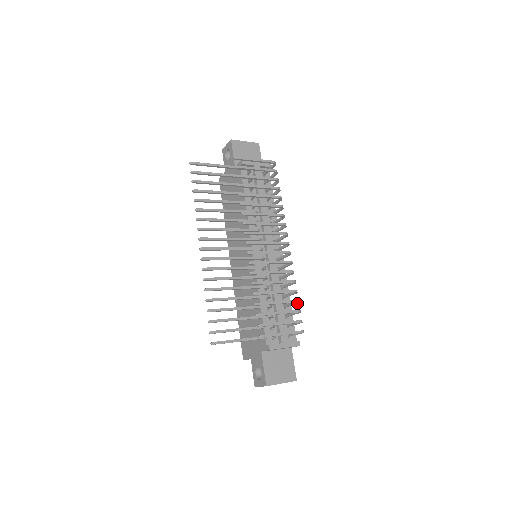
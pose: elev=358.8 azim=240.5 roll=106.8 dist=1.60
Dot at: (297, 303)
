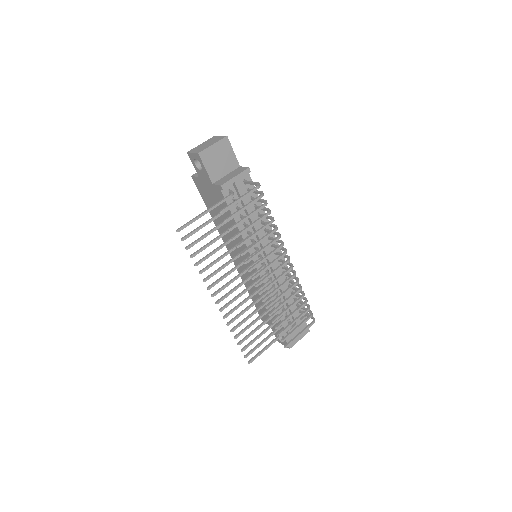
Dot at: (305, 299)
